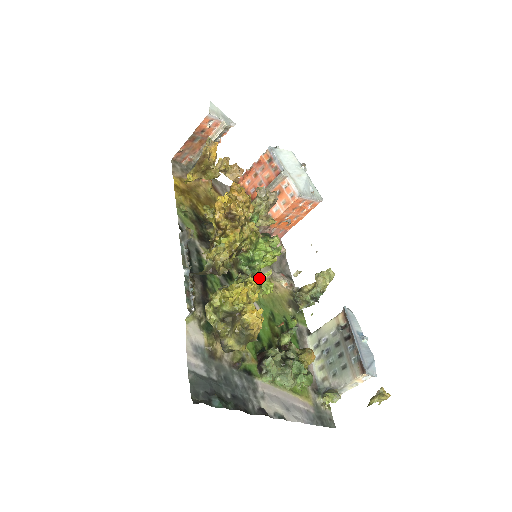
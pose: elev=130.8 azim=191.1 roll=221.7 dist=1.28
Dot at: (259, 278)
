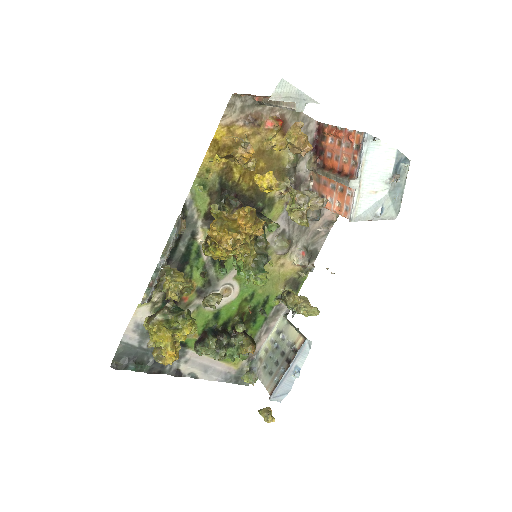
Dot at: occluded
